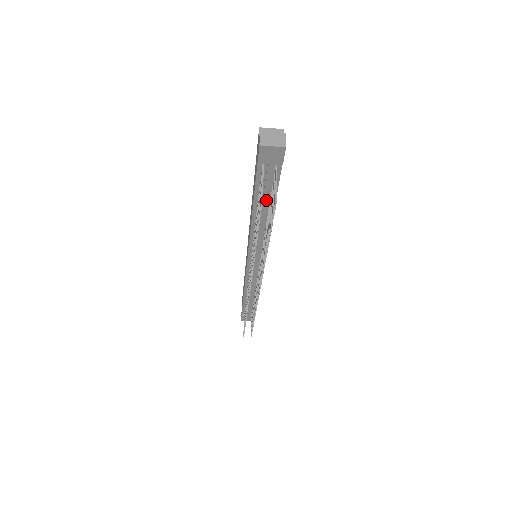
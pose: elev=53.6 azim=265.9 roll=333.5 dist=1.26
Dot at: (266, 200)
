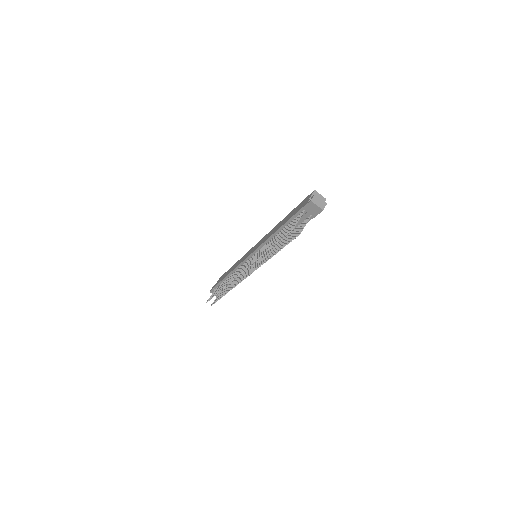
Dot at: occluded
